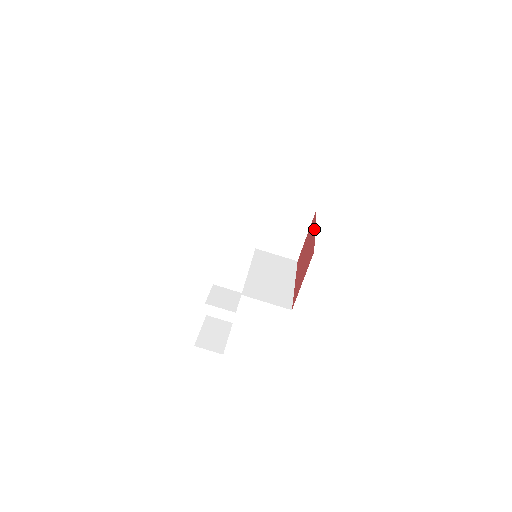
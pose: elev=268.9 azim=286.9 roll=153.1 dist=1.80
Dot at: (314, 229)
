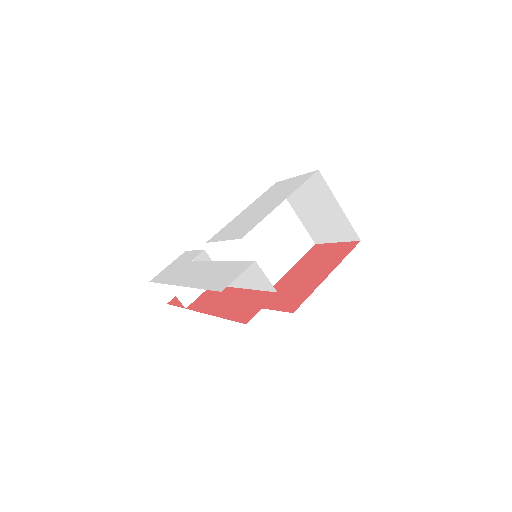
Dot at: (330, 271)
